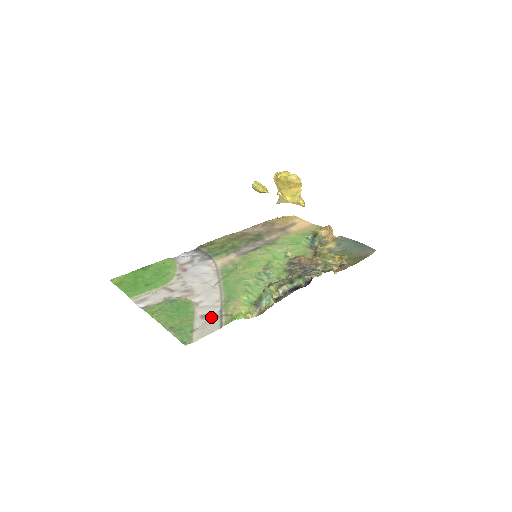
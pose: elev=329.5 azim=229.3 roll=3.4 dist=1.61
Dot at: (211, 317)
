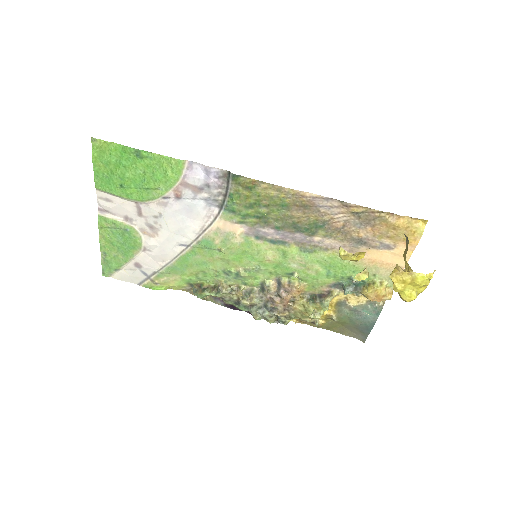
Dot at: (141, 271)
